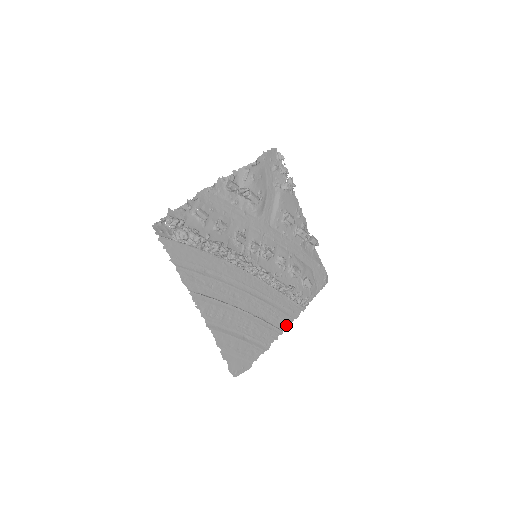
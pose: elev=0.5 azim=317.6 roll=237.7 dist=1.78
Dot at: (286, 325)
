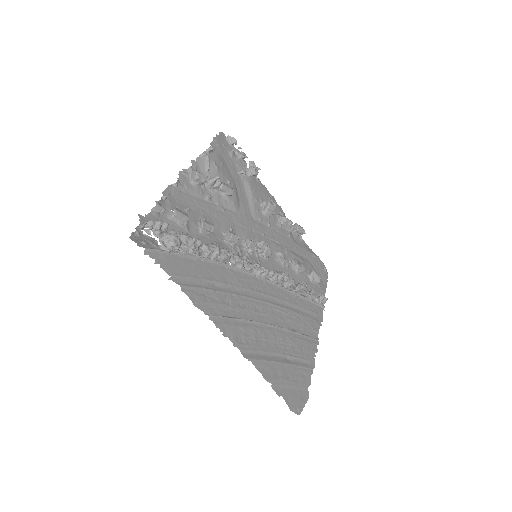
Dot at: (317, 331)
